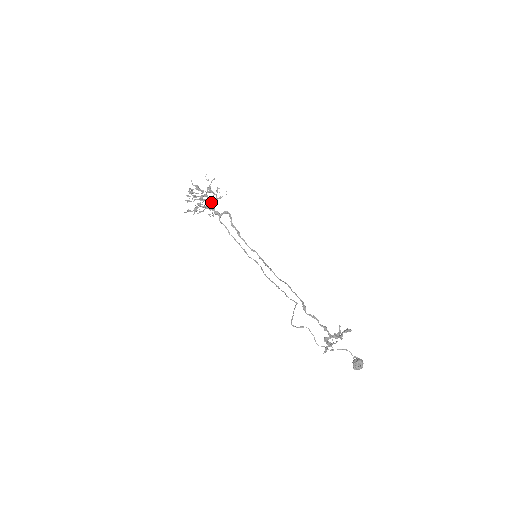
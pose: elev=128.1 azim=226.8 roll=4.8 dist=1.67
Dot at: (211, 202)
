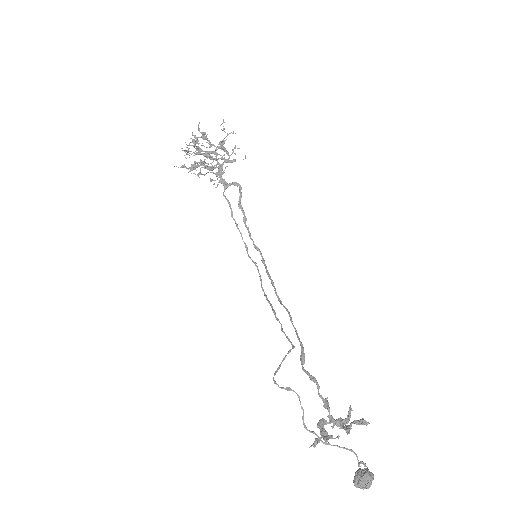
Dot at: (219, 164)
